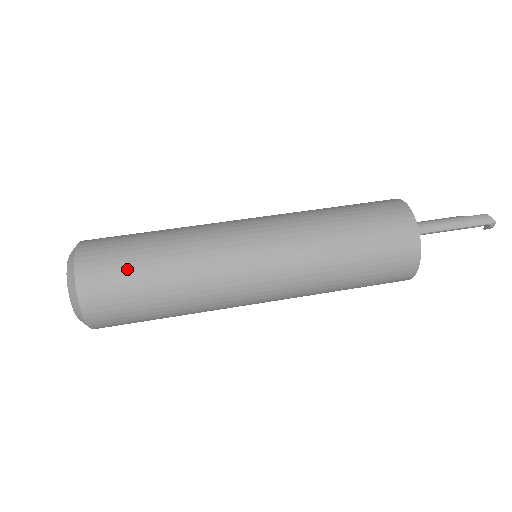
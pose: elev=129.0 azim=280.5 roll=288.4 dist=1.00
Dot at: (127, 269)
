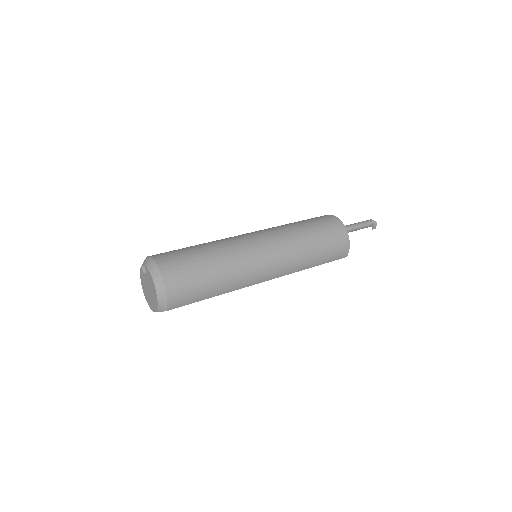
Dot at: (188, 256)
